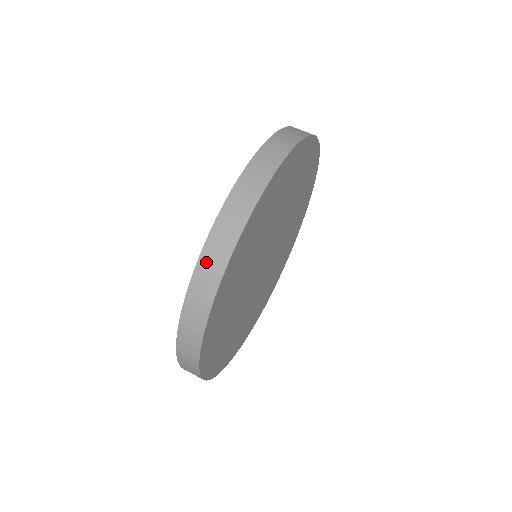
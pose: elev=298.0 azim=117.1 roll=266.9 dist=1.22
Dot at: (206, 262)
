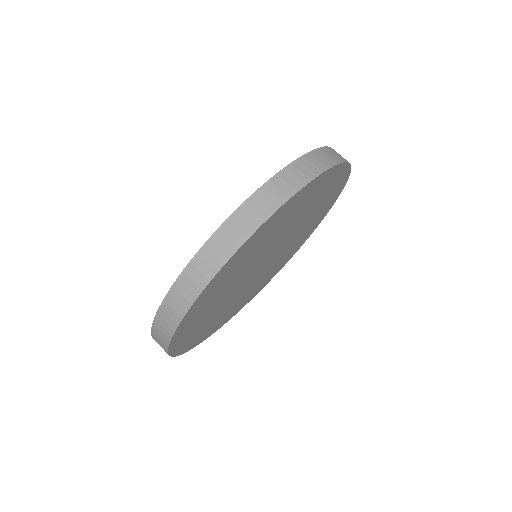
Dot at: (255, 202)
